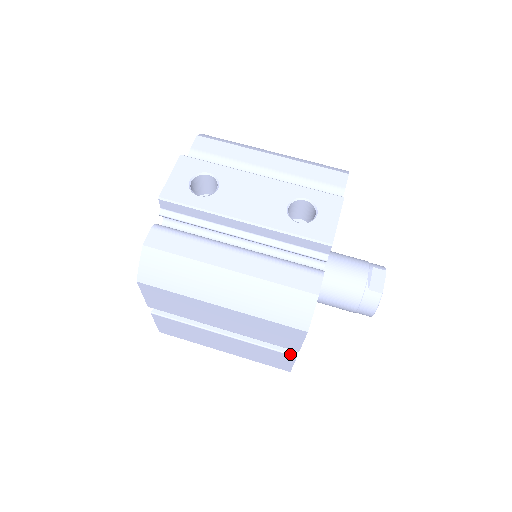
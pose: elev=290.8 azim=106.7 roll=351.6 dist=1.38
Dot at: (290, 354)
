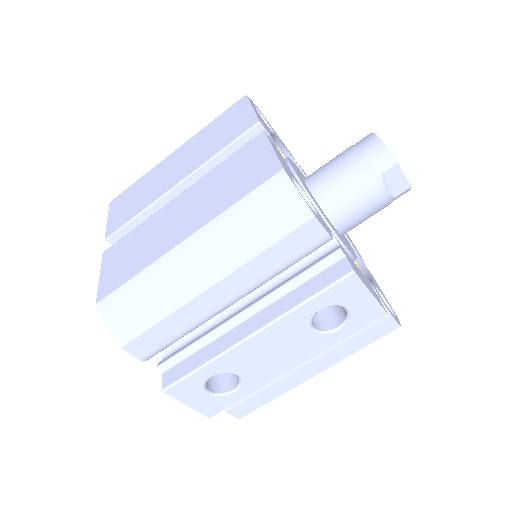
Dot at: occluded
